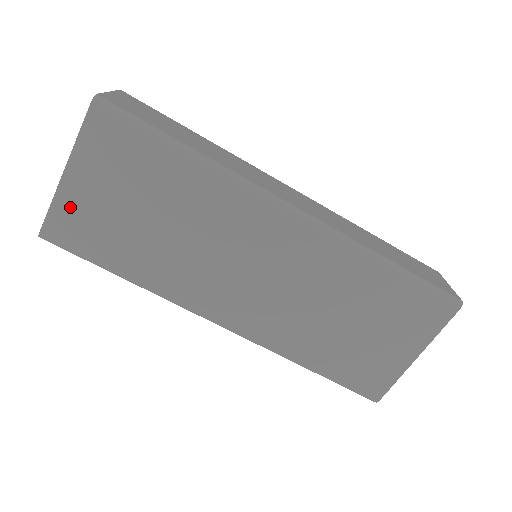
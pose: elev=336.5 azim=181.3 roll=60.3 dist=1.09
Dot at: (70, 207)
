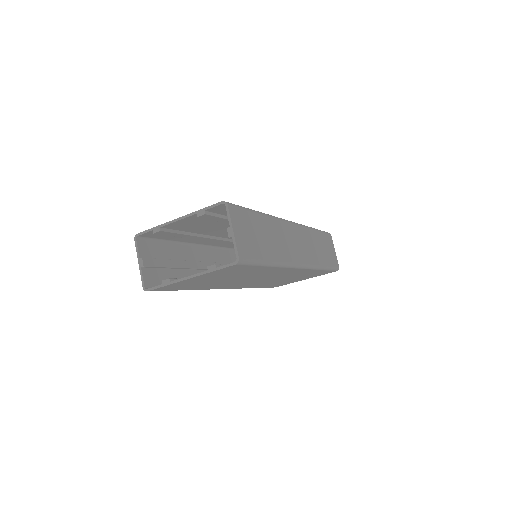
Dot at: (179, 284)
